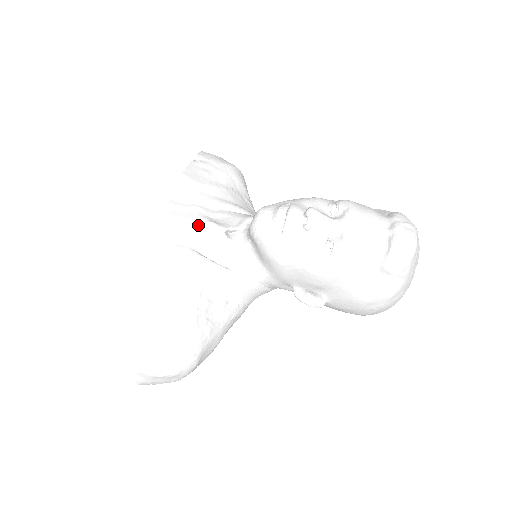
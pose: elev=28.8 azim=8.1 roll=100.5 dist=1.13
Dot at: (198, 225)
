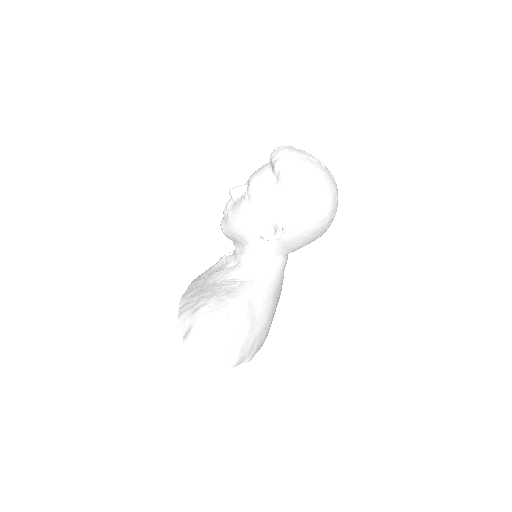
Dot at: (214, 266)
